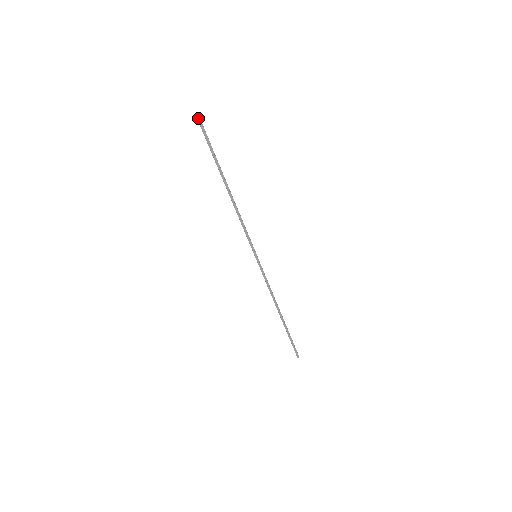
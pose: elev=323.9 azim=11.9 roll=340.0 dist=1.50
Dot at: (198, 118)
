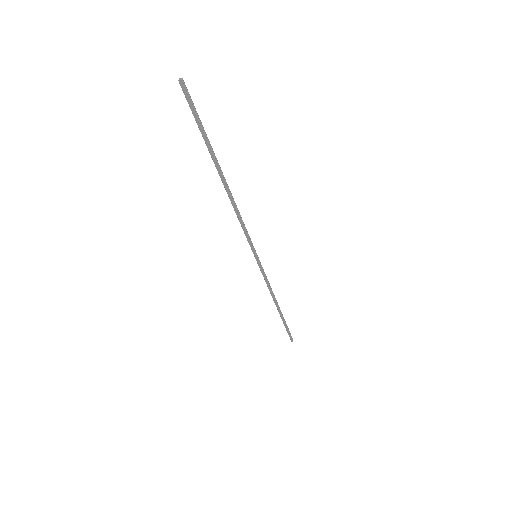
Dot at: (182, 86)
